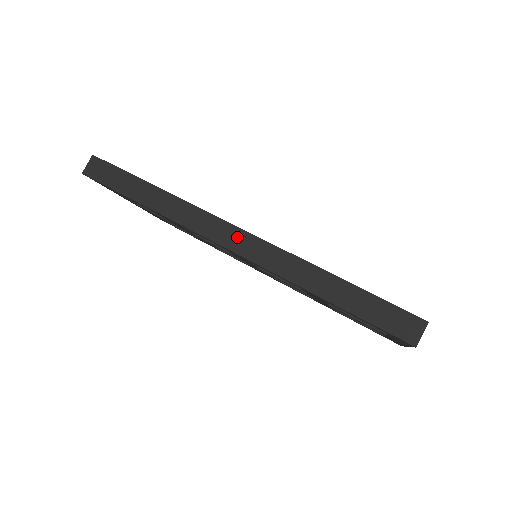
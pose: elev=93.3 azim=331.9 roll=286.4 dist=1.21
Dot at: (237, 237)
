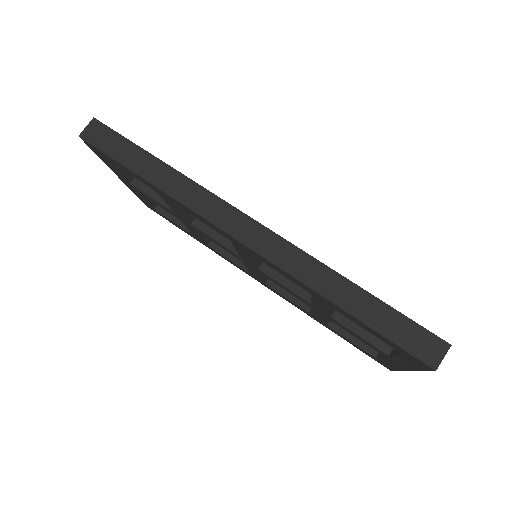
Dot at: (251, 229)
